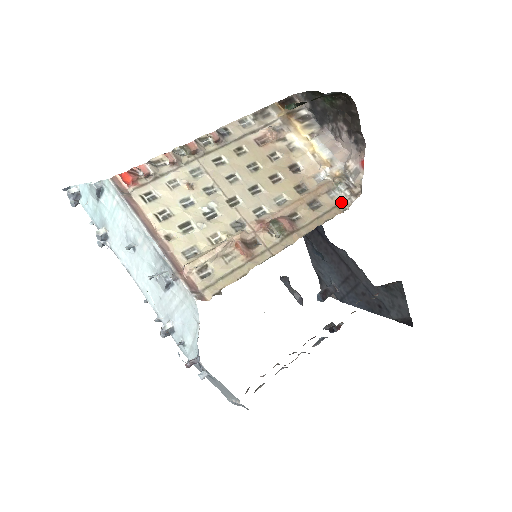
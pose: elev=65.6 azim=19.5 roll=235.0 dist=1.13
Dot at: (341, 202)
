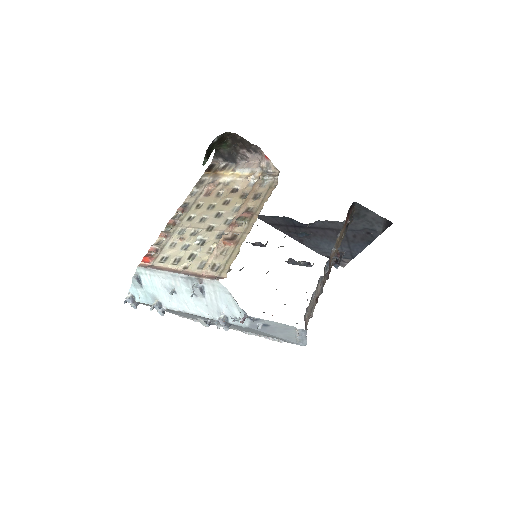
Dot at: (271, 184)
